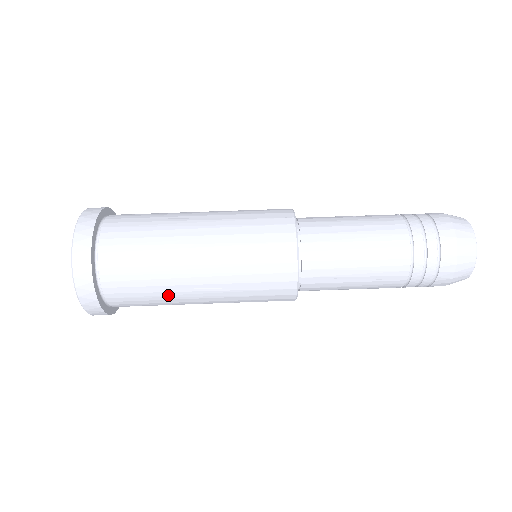
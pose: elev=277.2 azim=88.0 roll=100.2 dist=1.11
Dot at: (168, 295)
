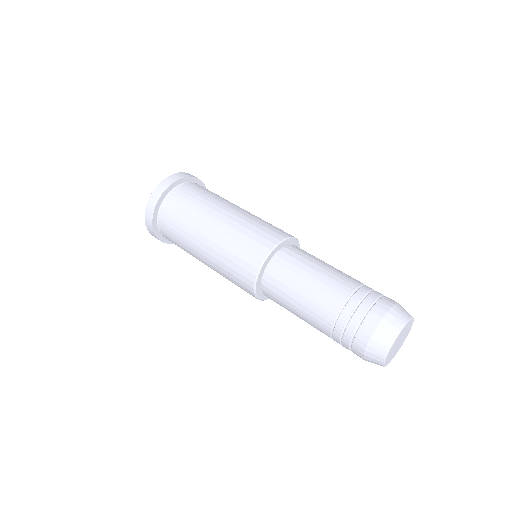
Dot at: (187, 241)
